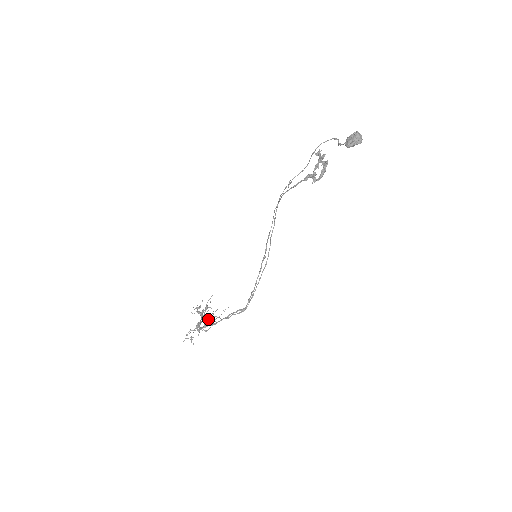
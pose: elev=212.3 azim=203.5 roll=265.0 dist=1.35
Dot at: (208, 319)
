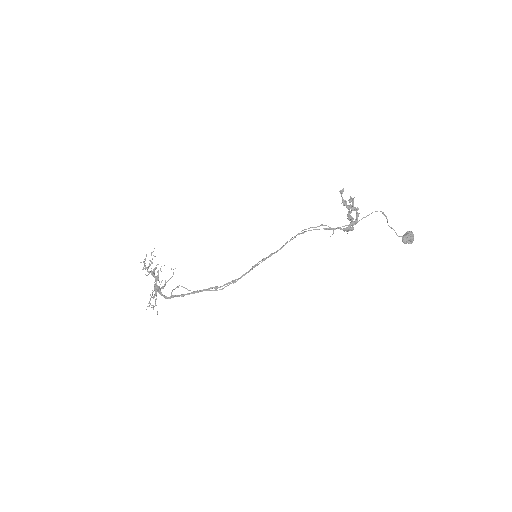
Dot at: occluded
